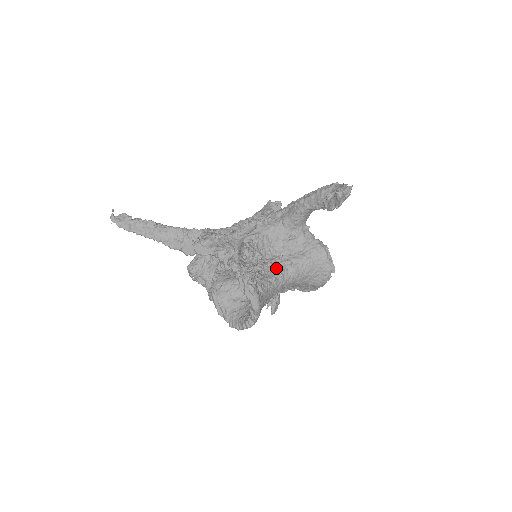
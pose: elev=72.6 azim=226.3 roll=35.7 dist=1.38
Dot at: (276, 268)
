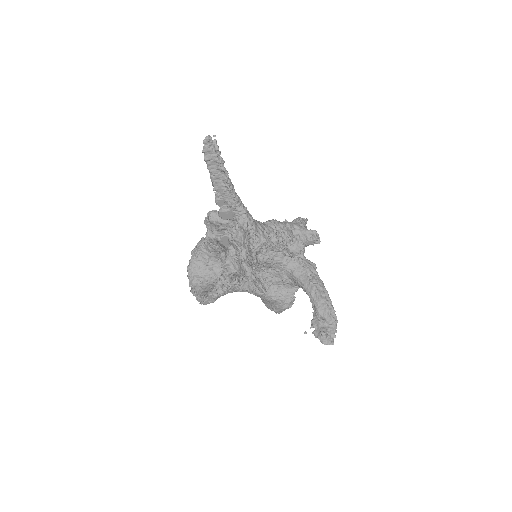
Dot at: (251, 284)
